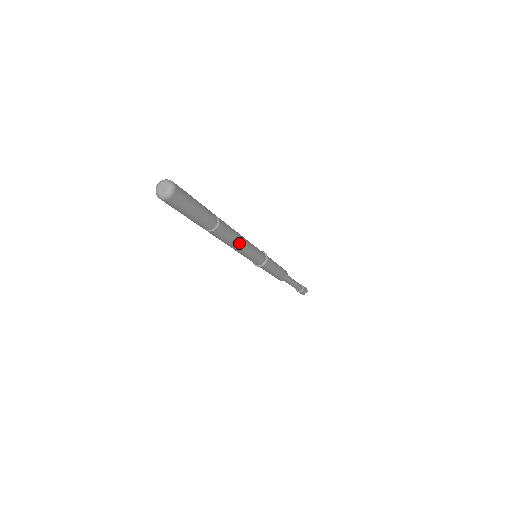
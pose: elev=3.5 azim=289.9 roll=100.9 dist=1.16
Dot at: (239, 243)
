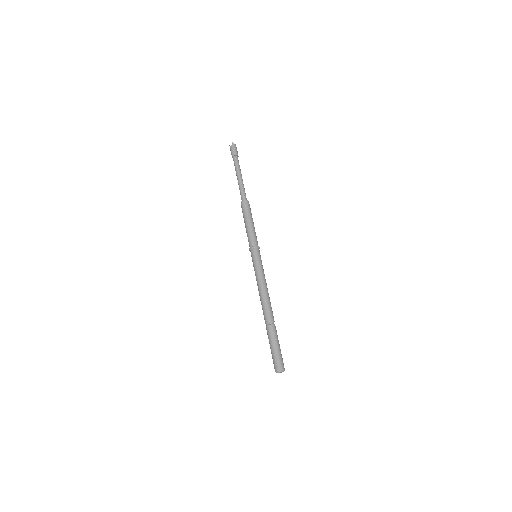
Dot at: occluded
